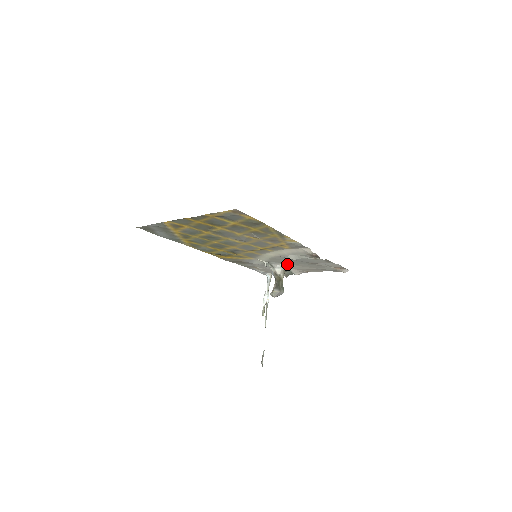
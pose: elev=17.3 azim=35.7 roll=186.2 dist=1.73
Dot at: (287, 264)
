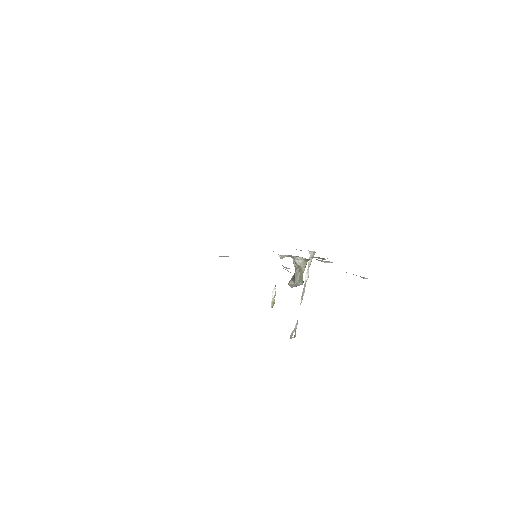
Dot at: occluded
